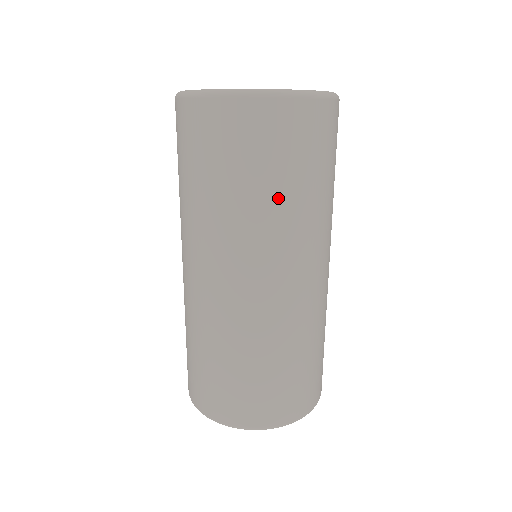
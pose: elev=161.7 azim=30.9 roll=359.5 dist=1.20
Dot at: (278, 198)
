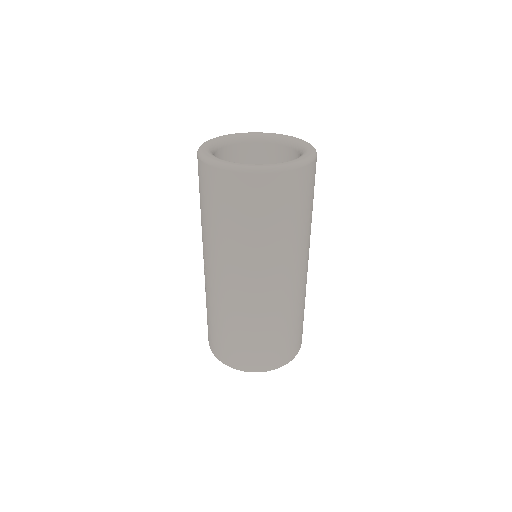
Dot at: (311, 217)
